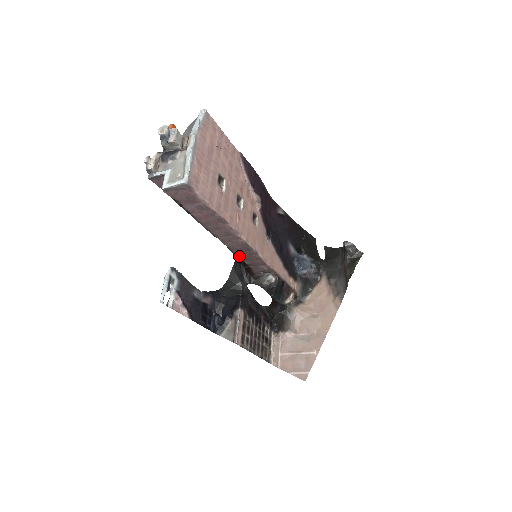
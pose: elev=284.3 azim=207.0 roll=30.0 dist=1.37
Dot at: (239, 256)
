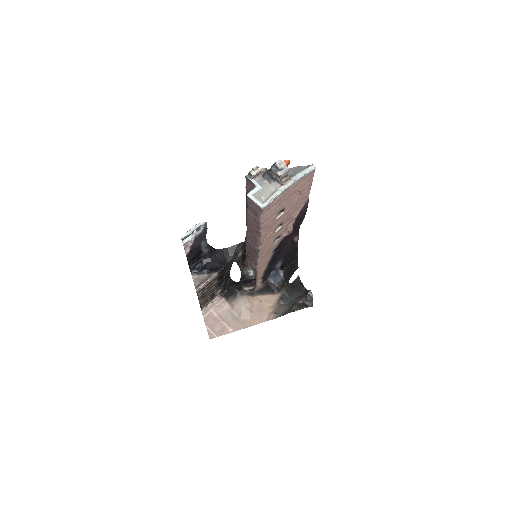
Dot at: (247, 248)
